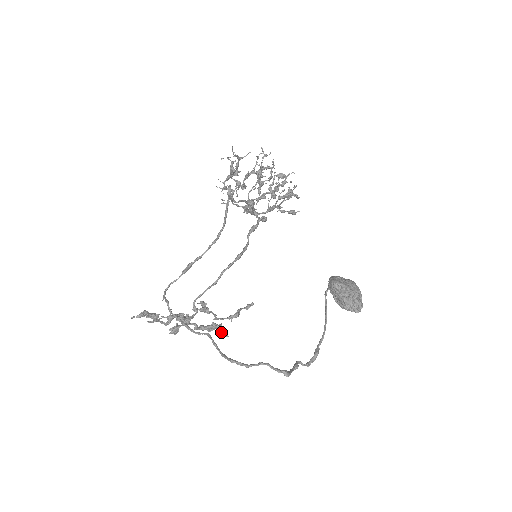
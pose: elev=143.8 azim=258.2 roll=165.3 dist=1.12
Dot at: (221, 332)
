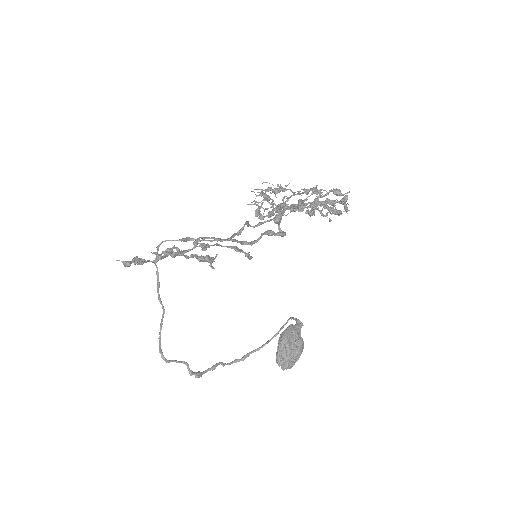
Dot at: (212, 262)
